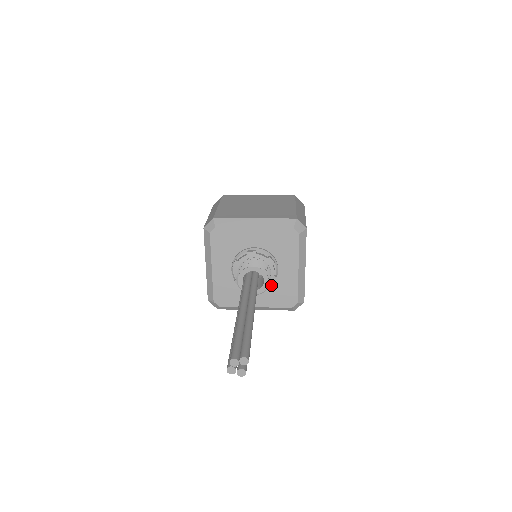
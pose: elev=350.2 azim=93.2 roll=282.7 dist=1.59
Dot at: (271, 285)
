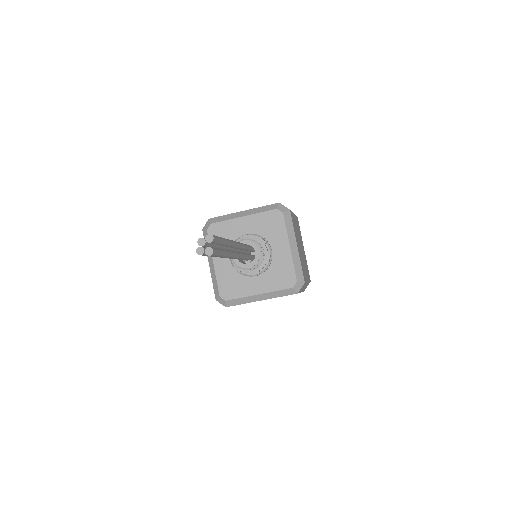
Dot at: (269, 268)
